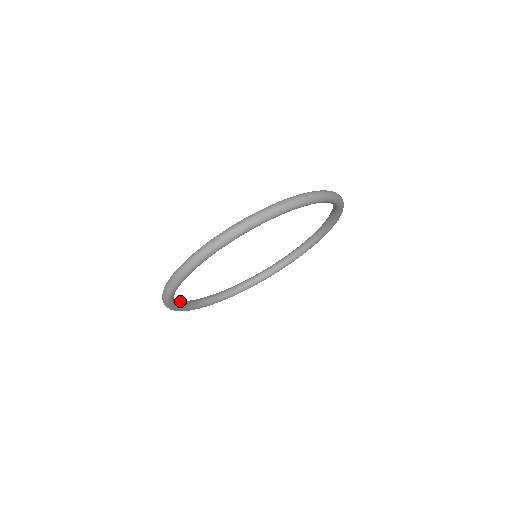
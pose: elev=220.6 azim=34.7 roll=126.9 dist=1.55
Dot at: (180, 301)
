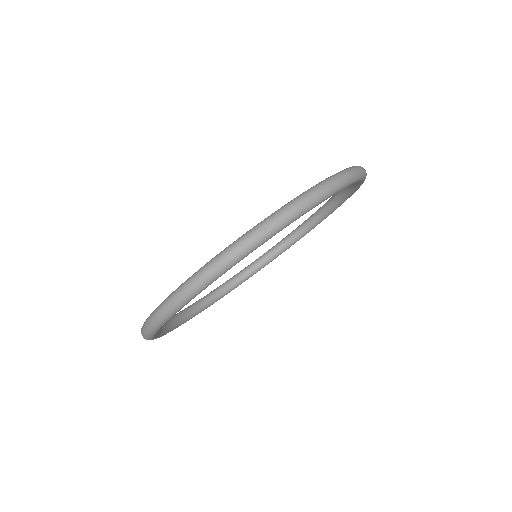
Dot at: occluded
